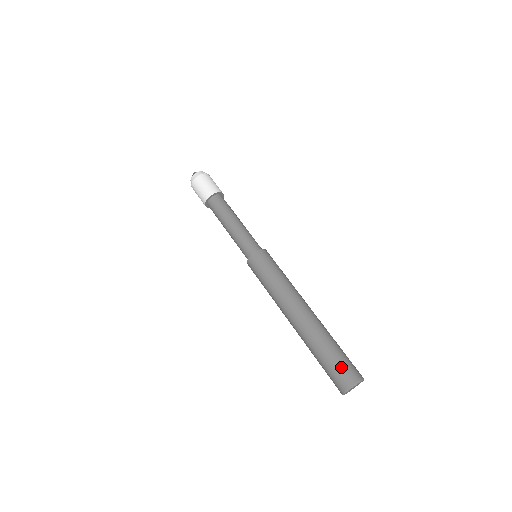
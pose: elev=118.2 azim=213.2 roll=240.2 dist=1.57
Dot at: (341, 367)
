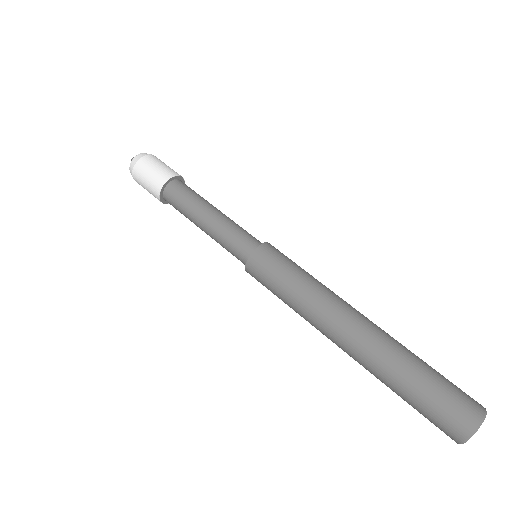
Dot at: (445, 403)
